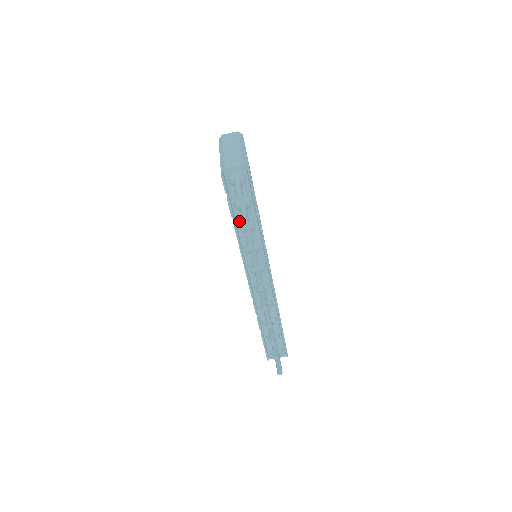
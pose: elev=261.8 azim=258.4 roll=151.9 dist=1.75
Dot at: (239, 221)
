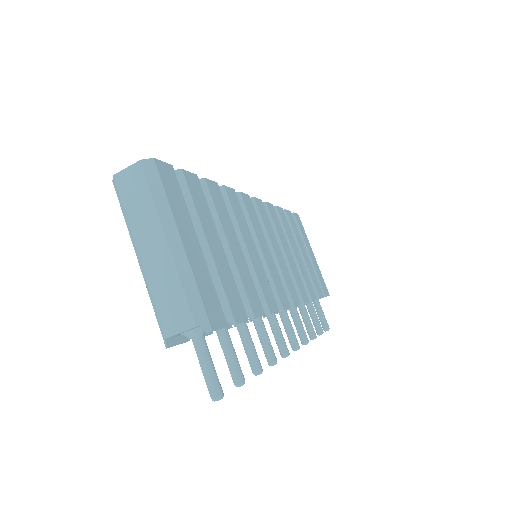
Dot at: occluded
